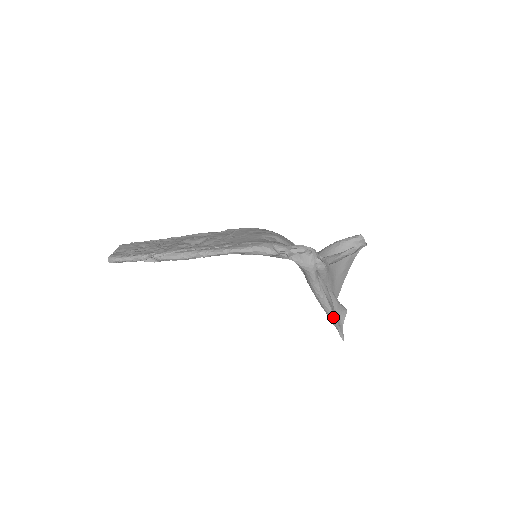
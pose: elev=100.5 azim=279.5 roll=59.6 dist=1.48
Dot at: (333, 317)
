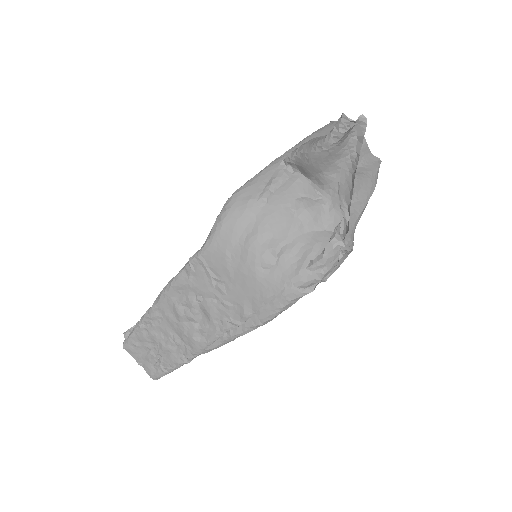
Dot at: (373, 191)
